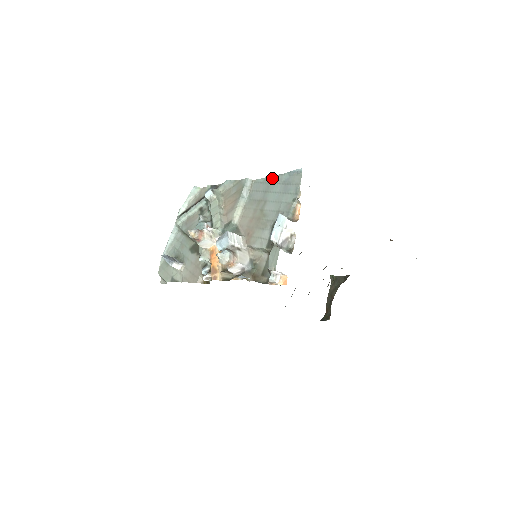
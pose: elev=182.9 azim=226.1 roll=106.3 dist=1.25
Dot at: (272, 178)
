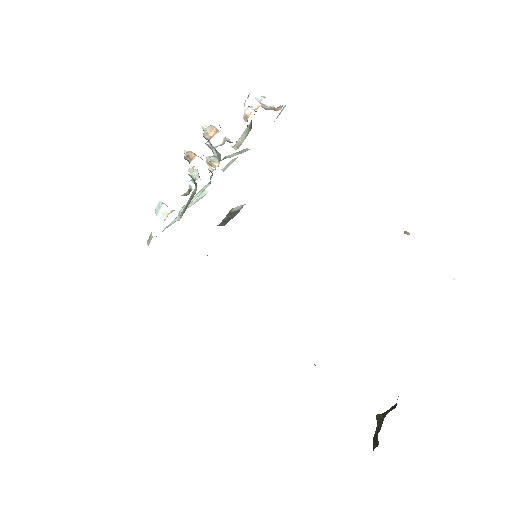
Dot at: occluded
